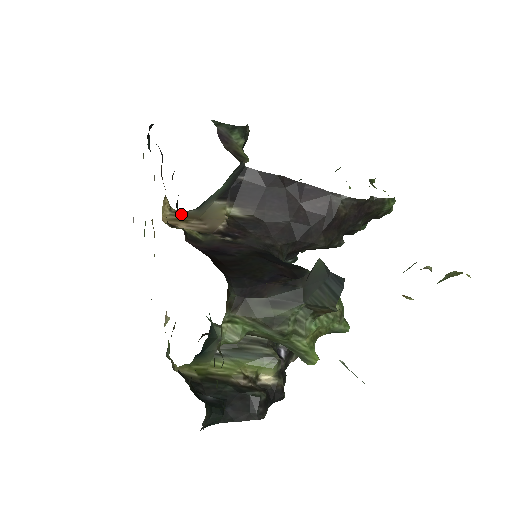
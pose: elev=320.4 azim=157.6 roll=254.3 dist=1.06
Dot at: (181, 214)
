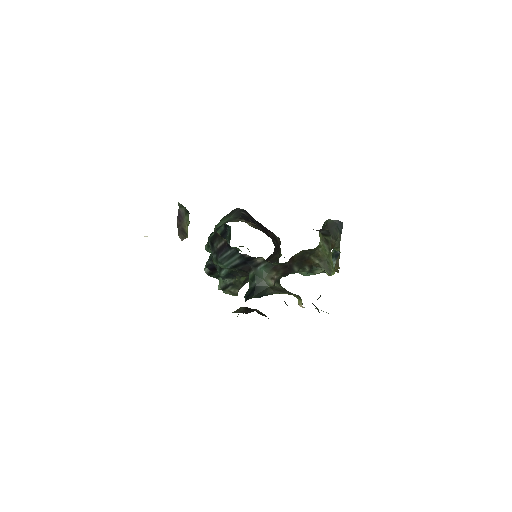
Dot at: occluded
